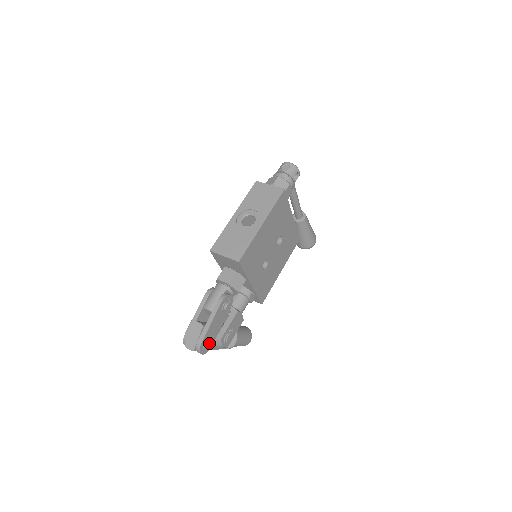
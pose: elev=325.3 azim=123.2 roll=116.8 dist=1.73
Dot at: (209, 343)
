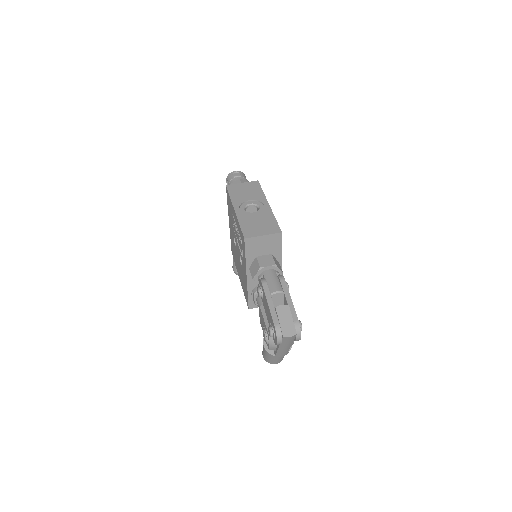
Dot at: (300, 323)
